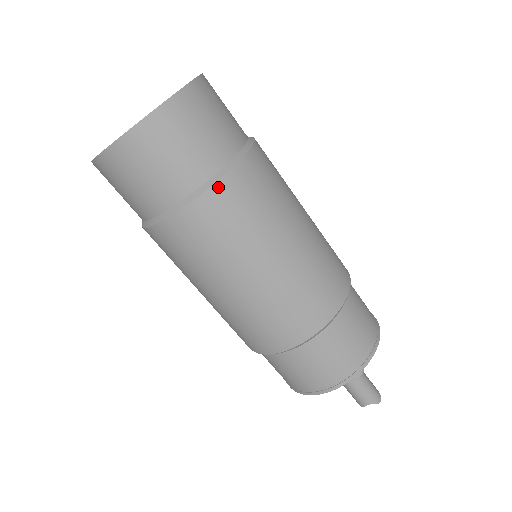
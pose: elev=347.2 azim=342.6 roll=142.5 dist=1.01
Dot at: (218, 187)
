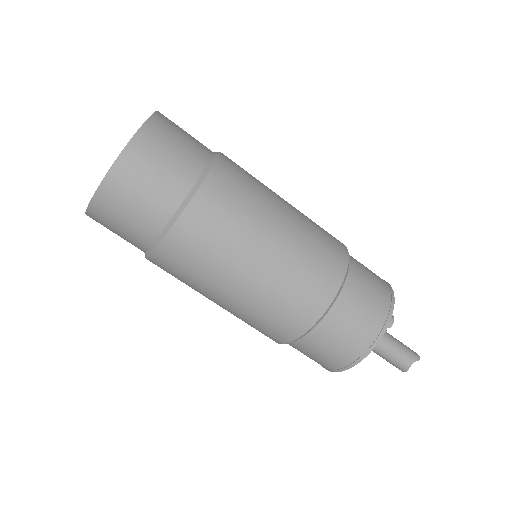
Dot at: (209, 180)
